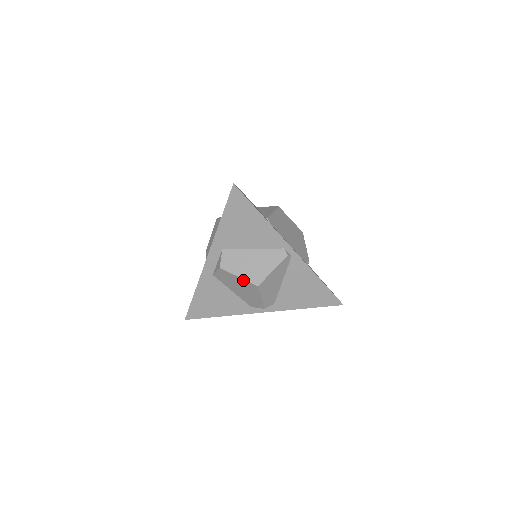
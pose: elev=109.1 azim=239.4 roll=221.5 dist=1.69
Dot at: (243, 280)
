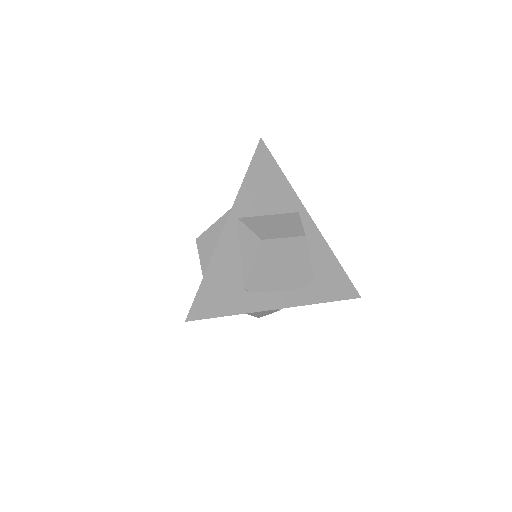
Dot at: occluded
